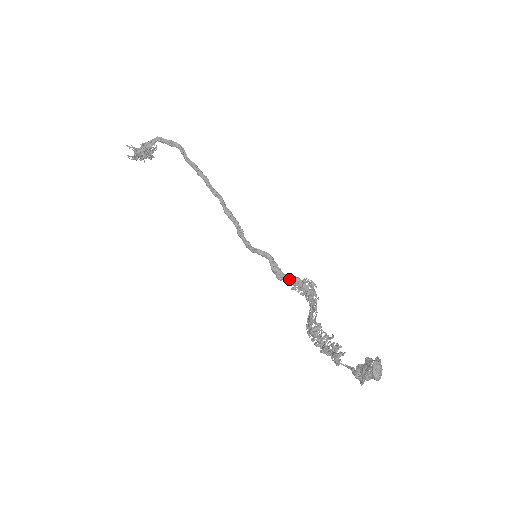
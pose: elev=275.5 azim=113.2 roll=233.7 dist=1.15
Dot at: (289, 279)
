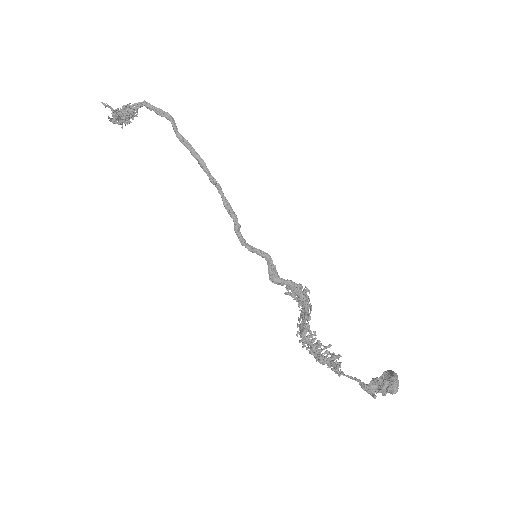
Dot at: (285, 283)
